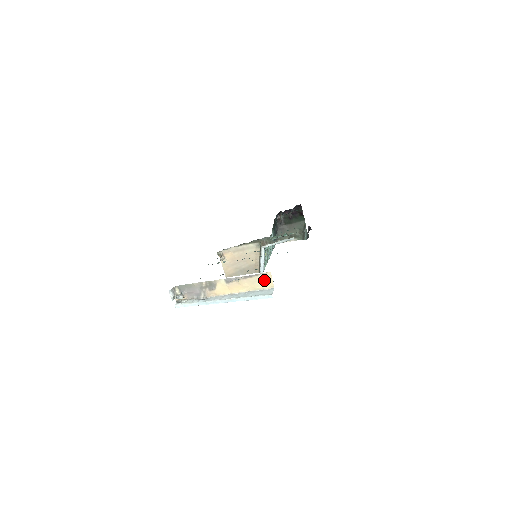
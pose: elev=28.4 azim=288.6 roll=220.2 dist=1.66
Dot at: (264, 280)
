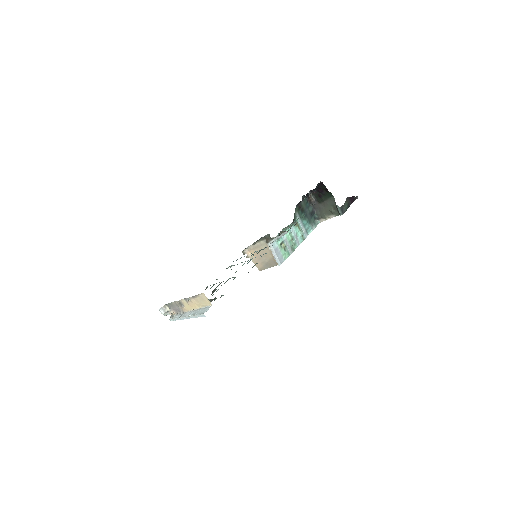
Dot at: (204, 299)
